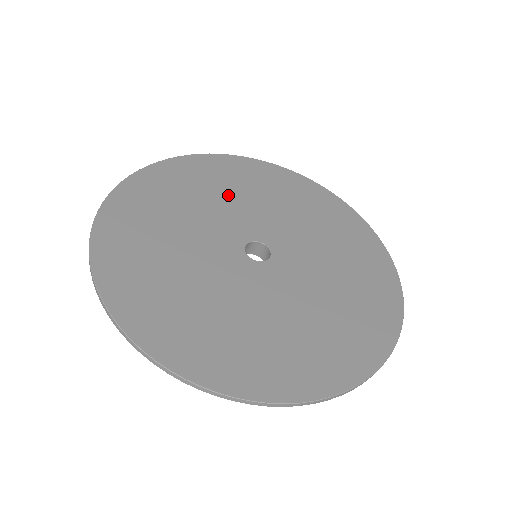
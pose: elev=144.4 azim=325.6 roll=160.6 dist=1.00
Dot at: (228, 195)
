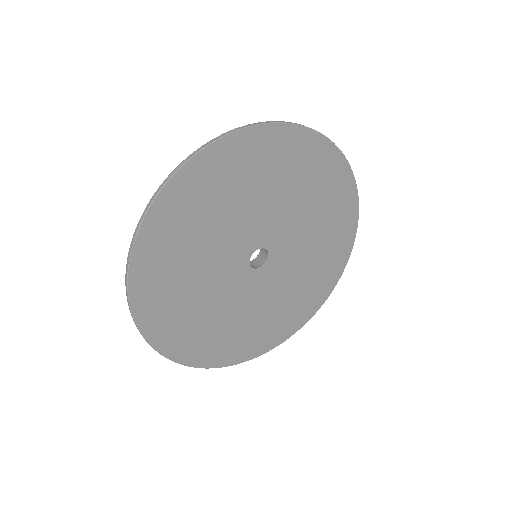
Dot at: (280, 192)
